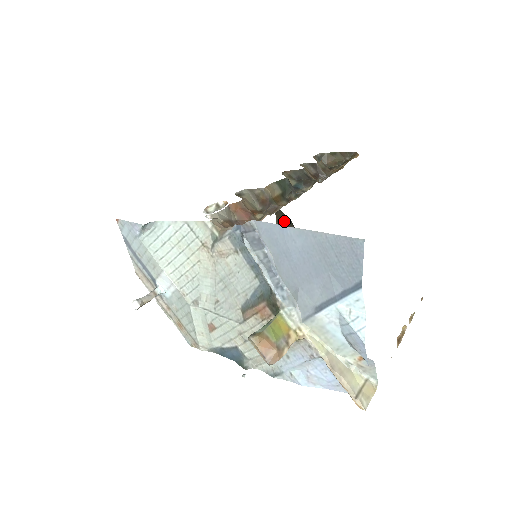
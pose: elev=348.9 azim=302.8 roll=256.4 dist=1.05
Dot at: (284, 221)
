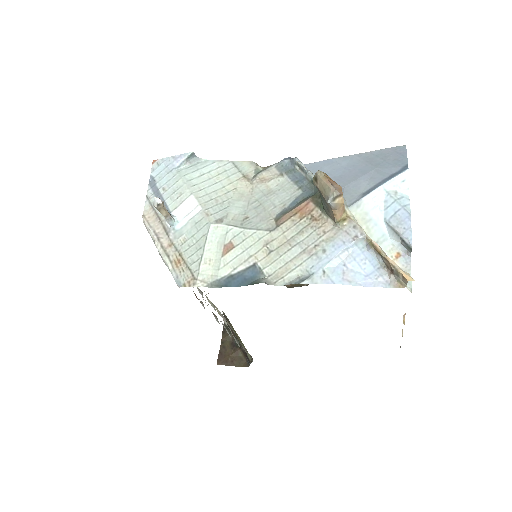
Dot at: (230, 343)
